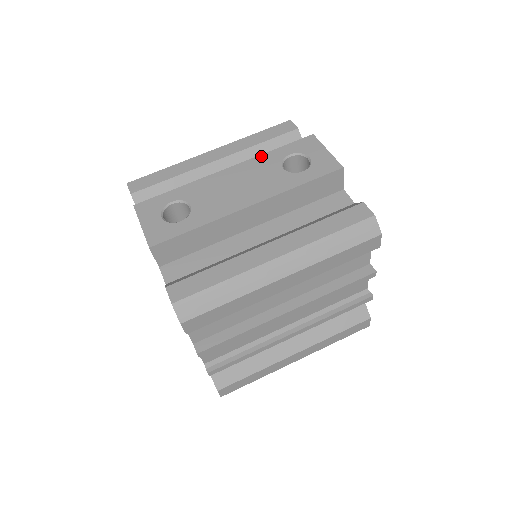
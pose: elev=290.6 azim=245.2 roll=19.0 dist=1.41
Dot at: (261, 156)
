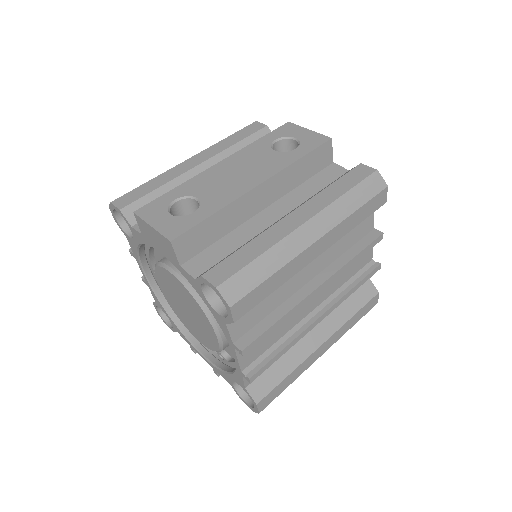
Dot at: (248, 146)
